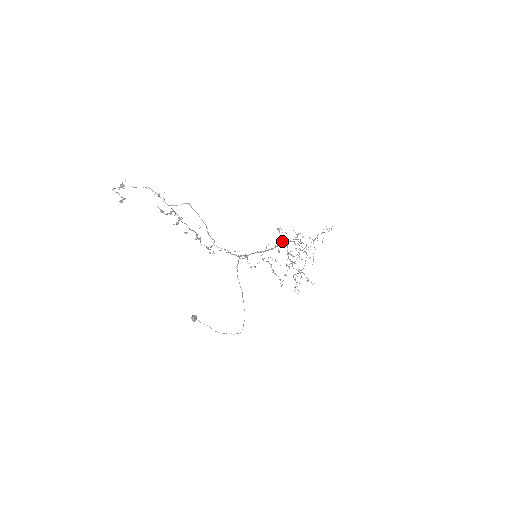
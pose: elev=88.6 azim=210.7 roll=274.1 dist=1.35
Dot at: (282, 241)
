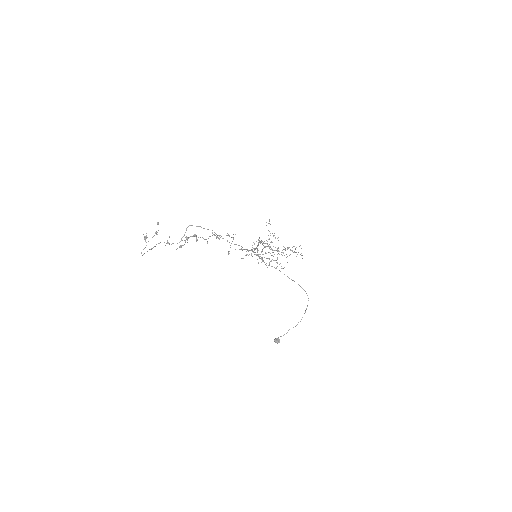
Dot at: (257, 249)
